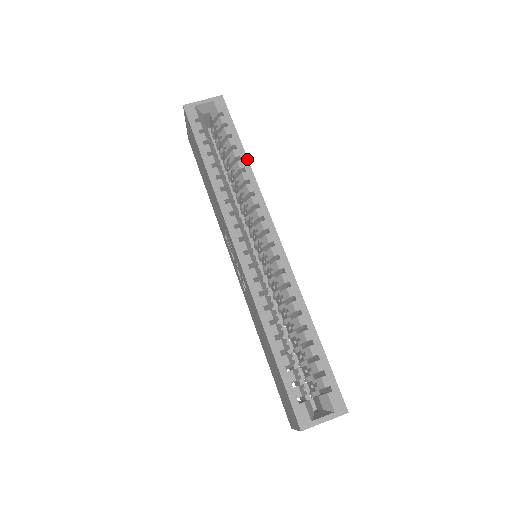
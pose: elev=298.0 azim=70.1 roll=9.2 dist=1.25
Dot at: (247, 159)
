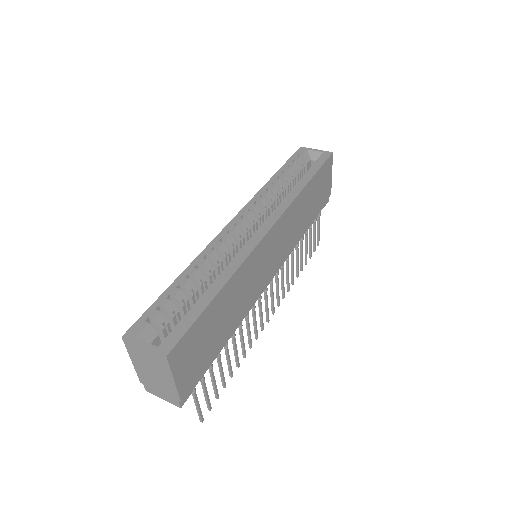
Dot at: (306, 185)
